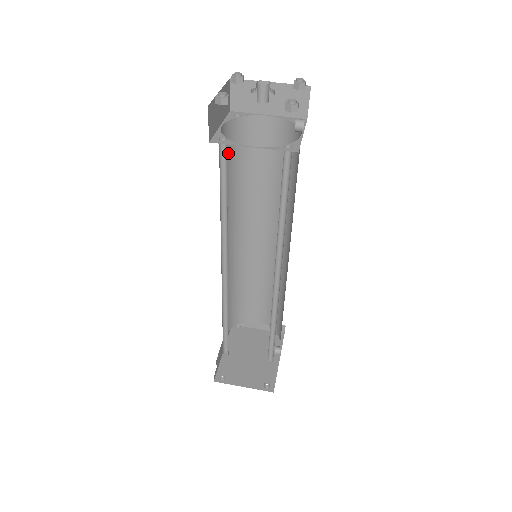
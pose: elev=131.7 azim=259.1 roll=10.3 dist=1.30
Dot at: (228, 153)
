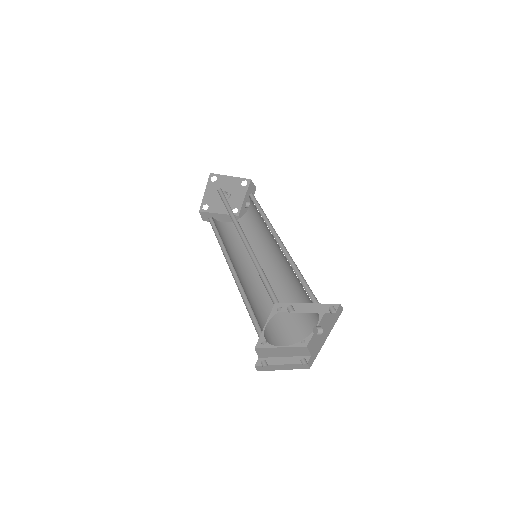
Dot at: occluded
